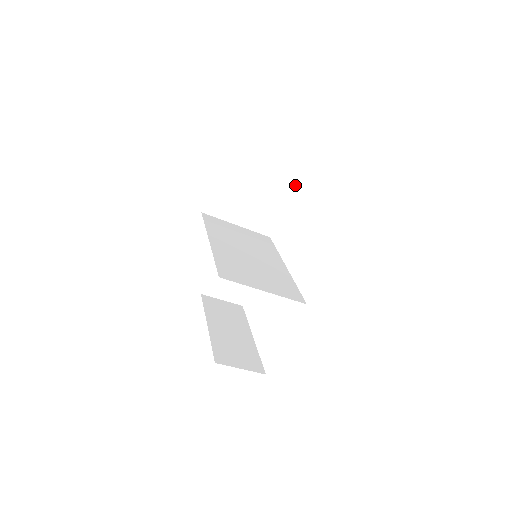
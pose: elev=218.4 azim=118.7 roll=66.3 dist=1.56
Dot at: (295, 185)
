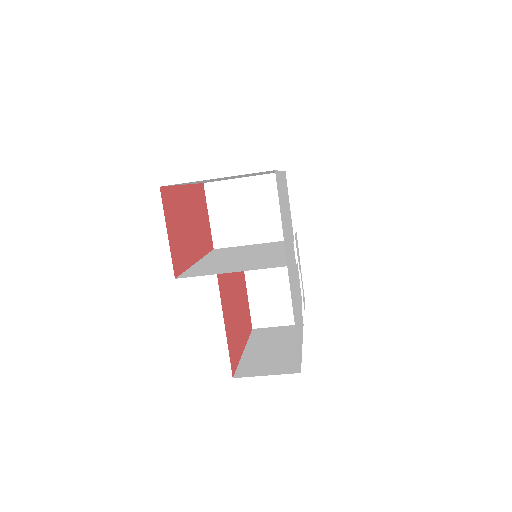
Dot at: occluded
